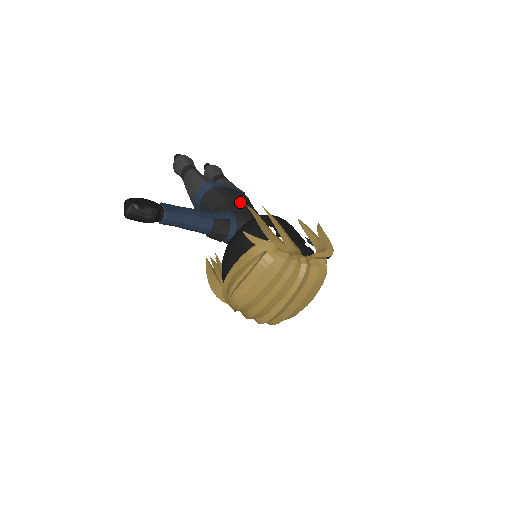
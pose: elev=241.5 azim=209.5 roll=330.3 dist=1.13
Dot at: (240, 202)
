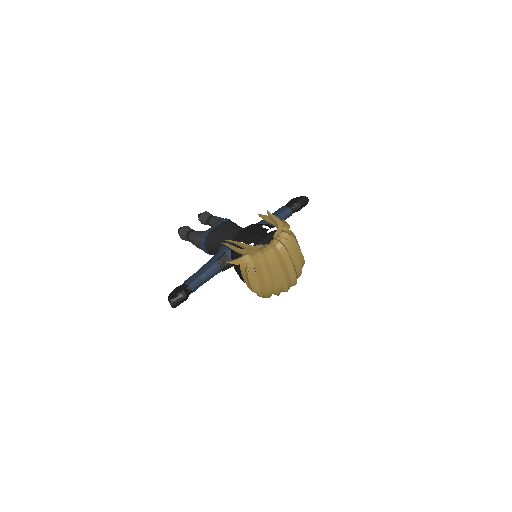
Dot at: (224, 233)
